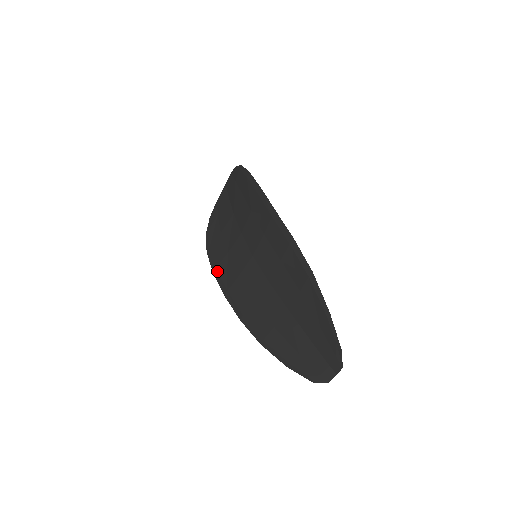
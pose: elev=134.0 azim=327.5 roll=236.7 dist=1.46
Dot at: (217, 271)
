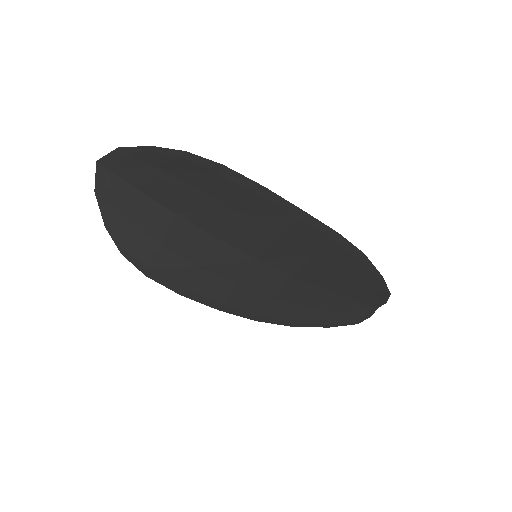
Dot at: (190, 292)
